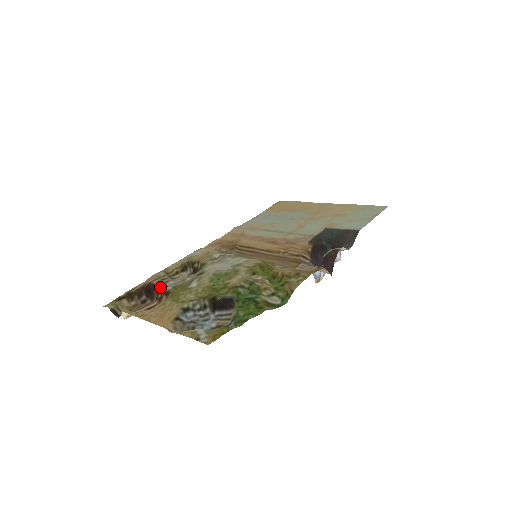
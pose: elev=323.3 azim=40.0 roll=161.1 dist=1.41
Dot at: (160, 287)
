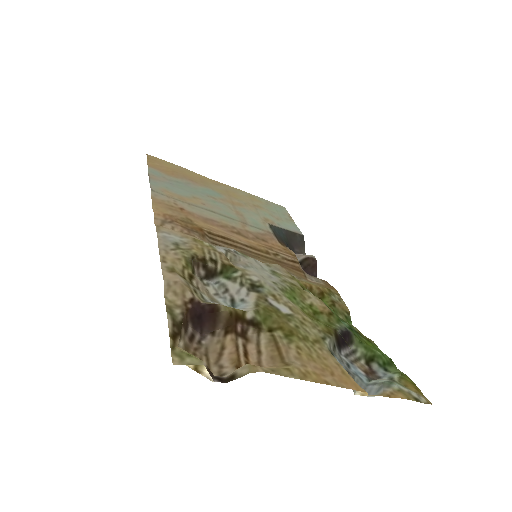
Dot at: (236, 312)
